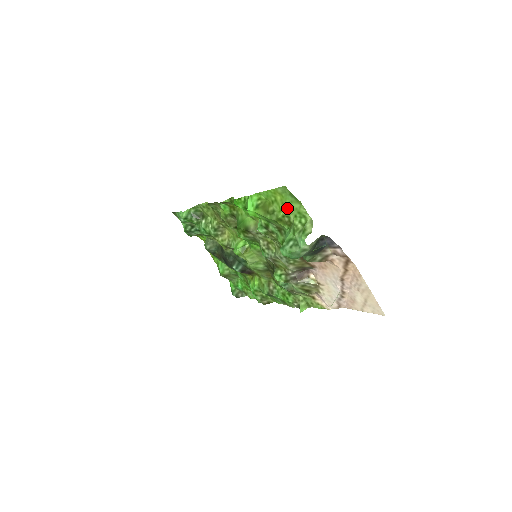
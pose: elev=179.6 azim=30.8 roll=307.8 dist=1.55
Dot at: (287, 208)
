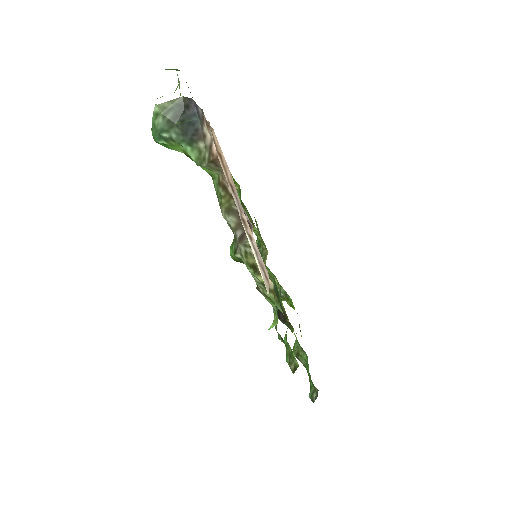
Dot at: occluded
